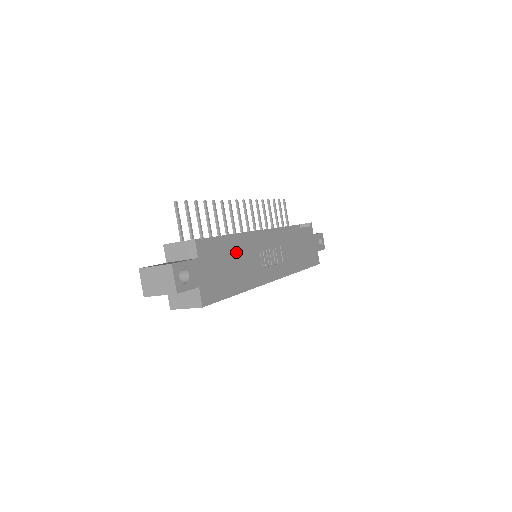
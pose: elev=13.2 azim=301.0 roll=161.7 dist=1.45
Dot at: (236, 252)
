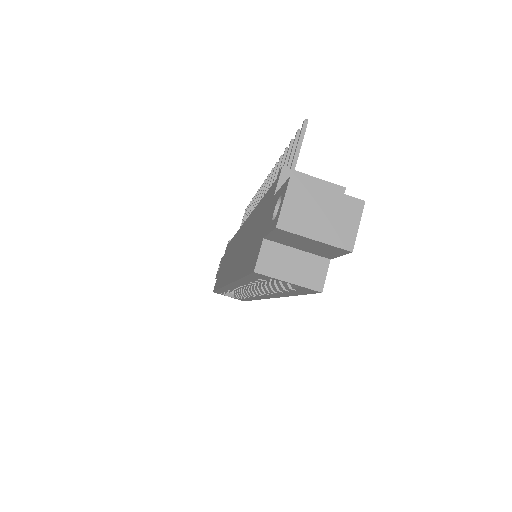
Dot at: occluded
